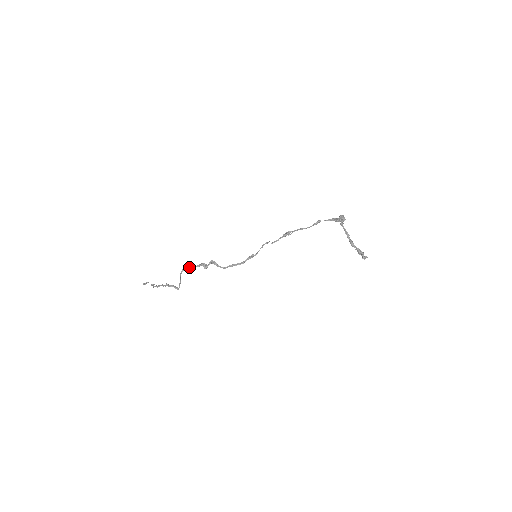
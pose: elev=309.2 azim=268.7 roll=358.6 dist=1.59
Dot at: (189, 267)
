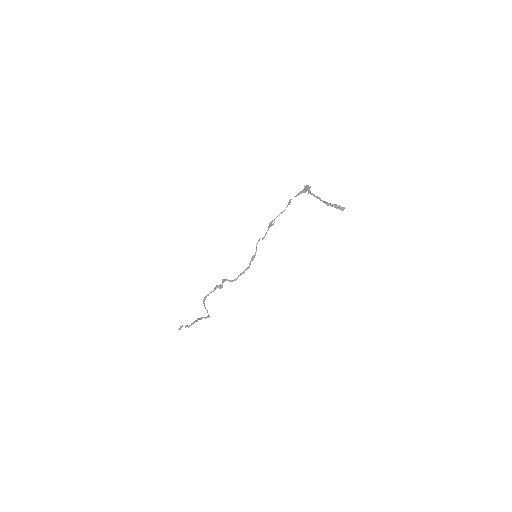
Dot at: (207, 295)
